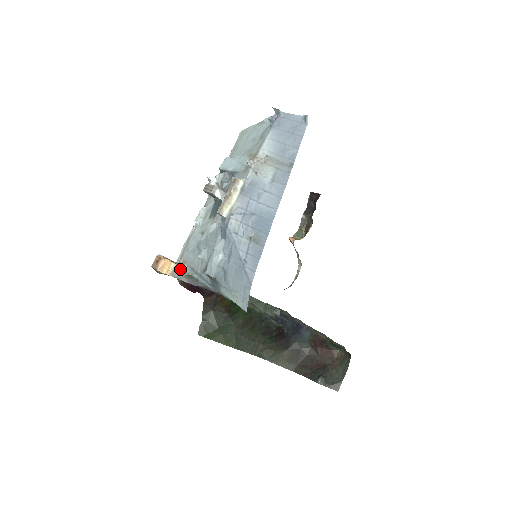
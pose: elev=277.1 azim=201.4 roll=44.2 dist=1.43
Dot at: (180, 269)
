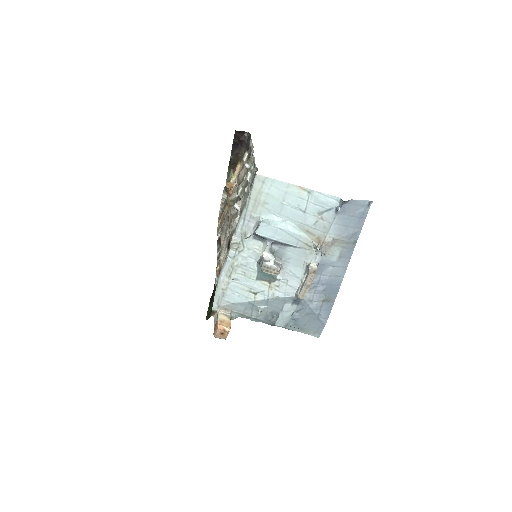
Dot at: (229, 319)
